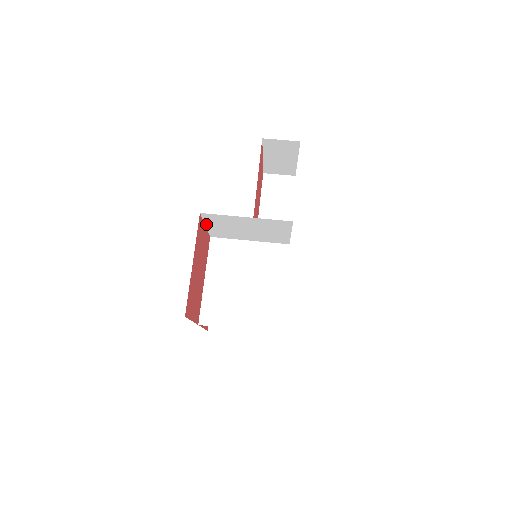
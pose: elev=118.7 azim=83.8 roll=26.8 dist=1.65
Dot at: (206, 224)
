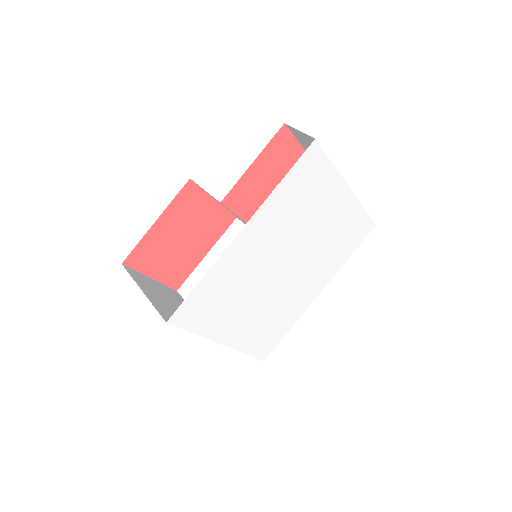
Dot at: occluded
